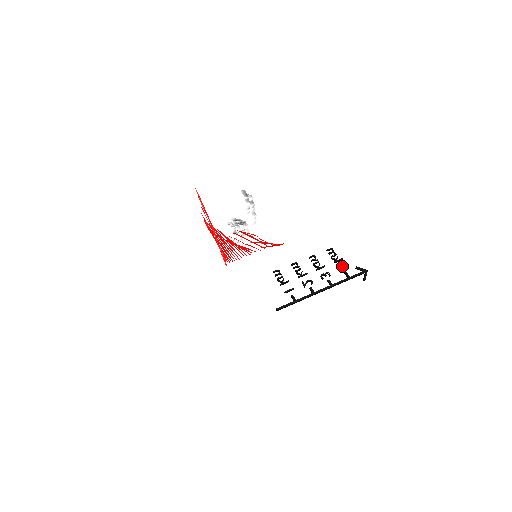
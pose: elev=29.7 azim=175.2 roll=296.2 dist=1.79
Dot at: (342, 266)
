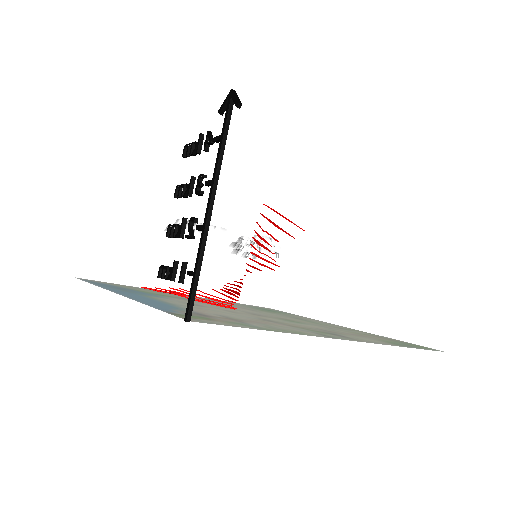
Dot at: (205, 142)
